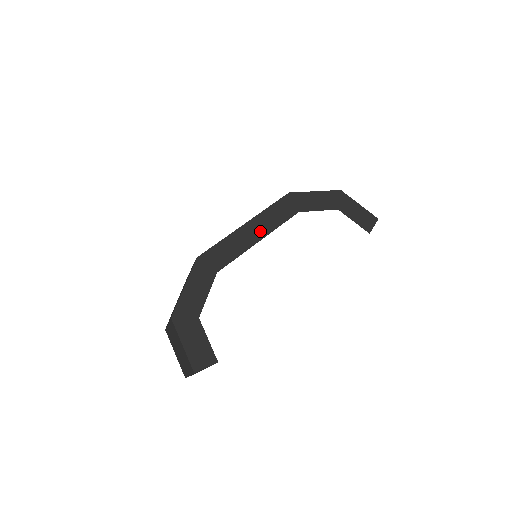
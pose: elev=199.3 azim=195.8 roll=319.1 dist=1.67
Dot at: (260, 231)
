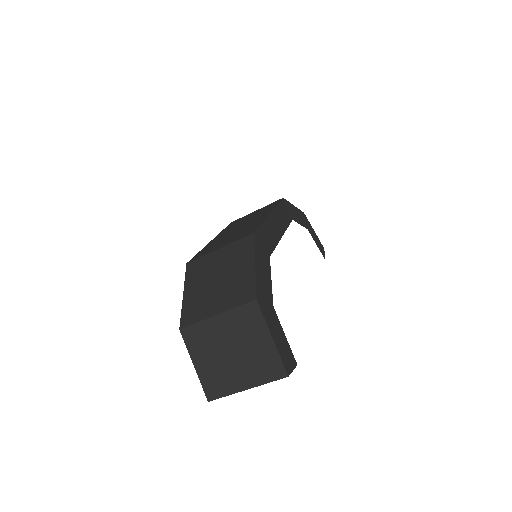
Dot at: (280, 226)
